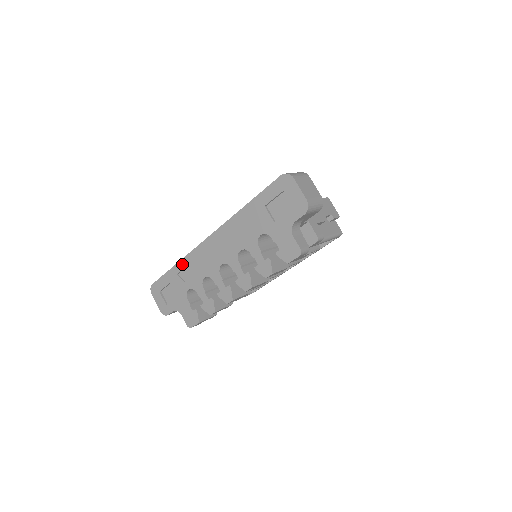
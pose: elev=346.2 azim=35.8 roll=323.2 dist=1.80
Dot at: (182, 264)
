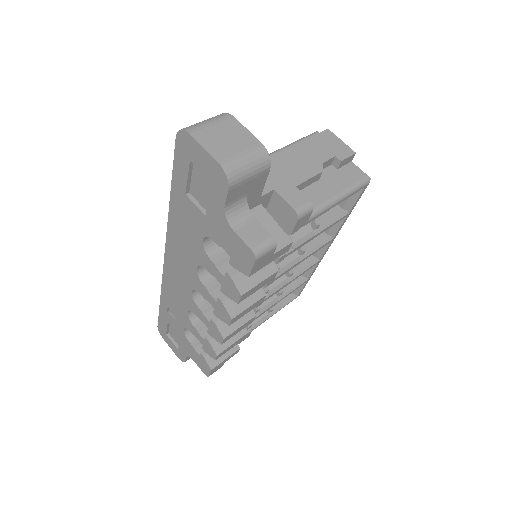
Dot at: (164, 298)
